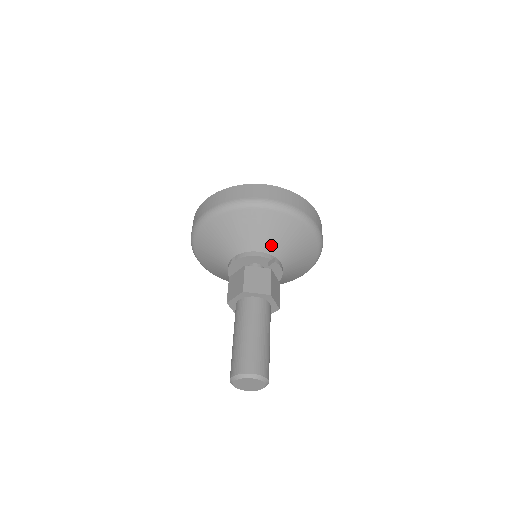
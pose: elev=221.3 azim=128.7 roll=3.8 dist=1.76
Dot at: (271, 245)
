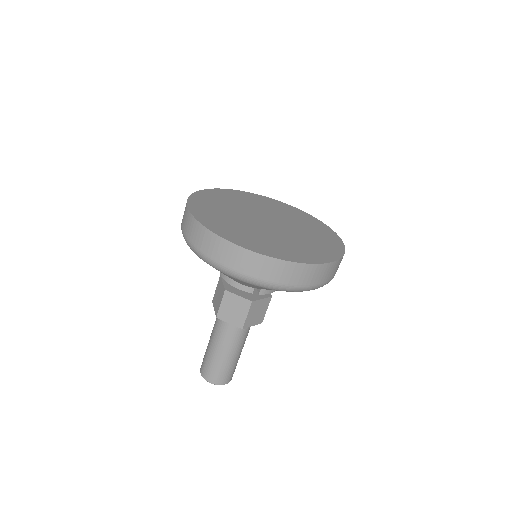
Dot at: occluded
